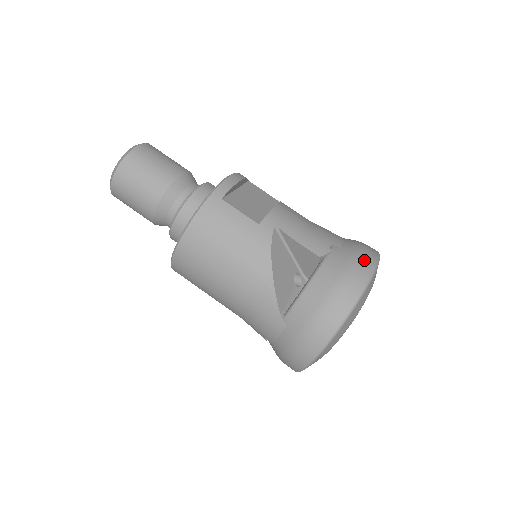
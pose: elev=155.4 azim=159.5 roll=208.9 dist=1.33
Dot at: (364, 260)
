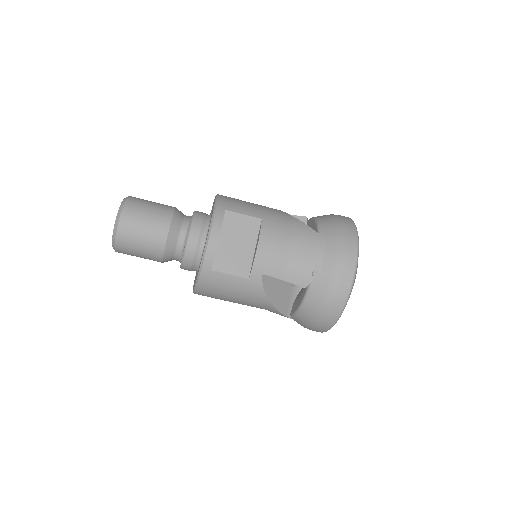
Dot at: (342, 281)
